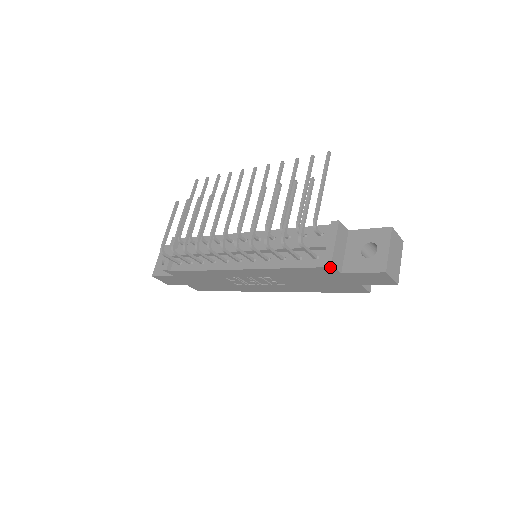
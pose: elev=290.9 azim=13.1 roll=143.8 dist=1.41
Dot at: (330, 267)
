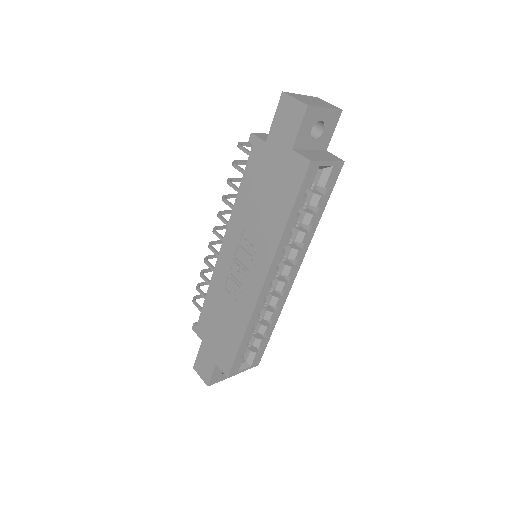
Dot at: (254, 140)
